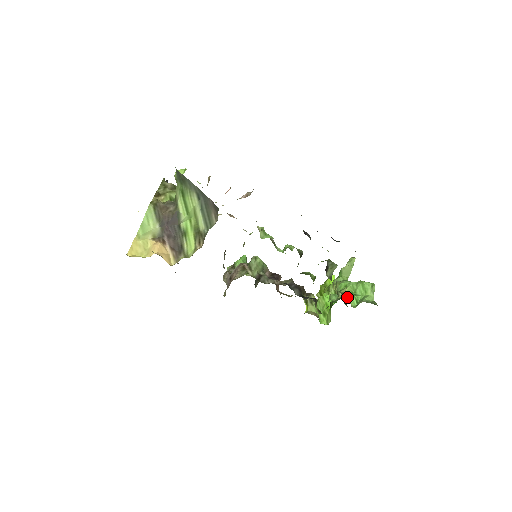
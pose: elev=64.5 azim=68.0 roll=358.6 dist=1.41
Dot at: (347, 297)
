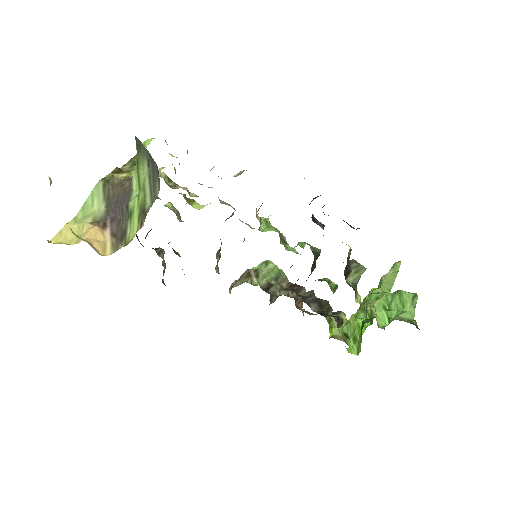
Dot at: occluded
